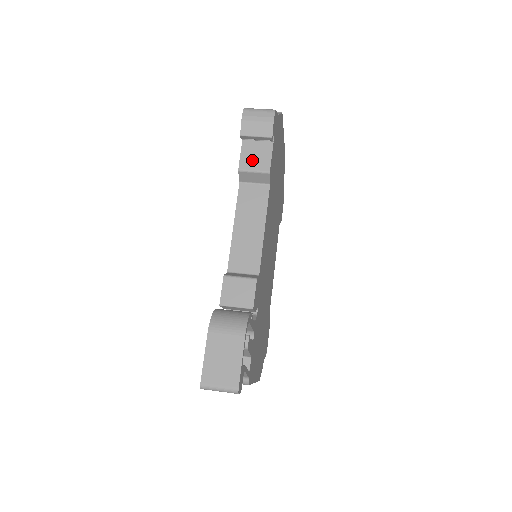
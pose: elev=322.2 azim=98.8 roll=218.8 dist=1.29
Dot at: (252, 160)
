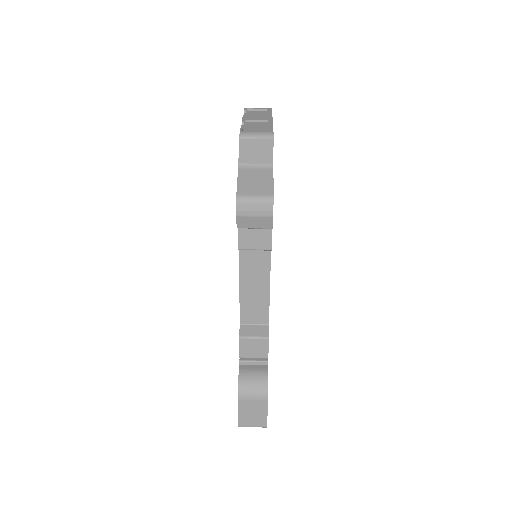
Dot at: (251, 239)
